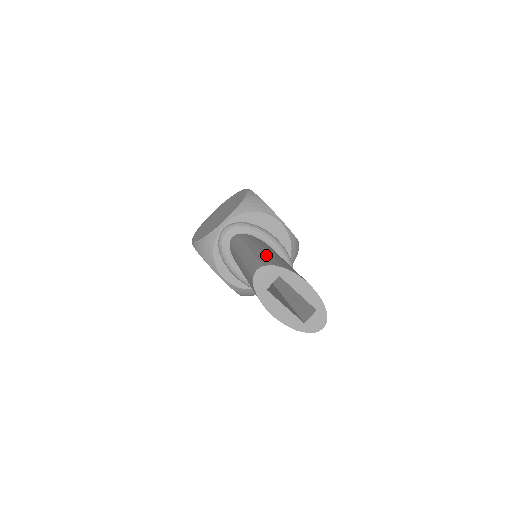
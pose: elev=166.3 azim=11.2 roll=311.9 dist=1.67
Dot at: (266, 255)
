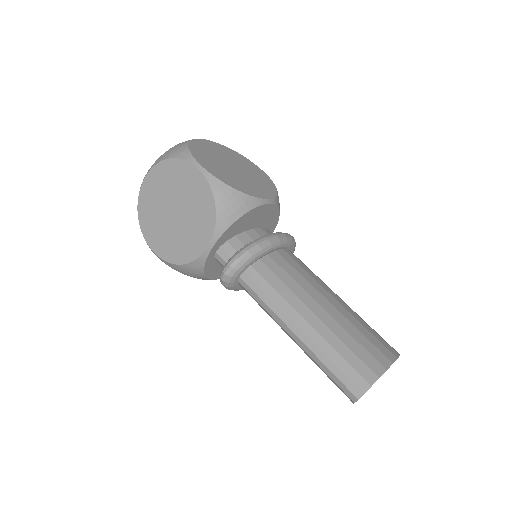
Dot at: (339, 350)
